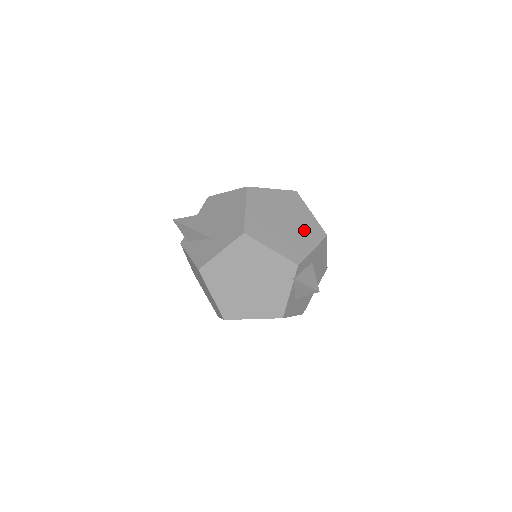
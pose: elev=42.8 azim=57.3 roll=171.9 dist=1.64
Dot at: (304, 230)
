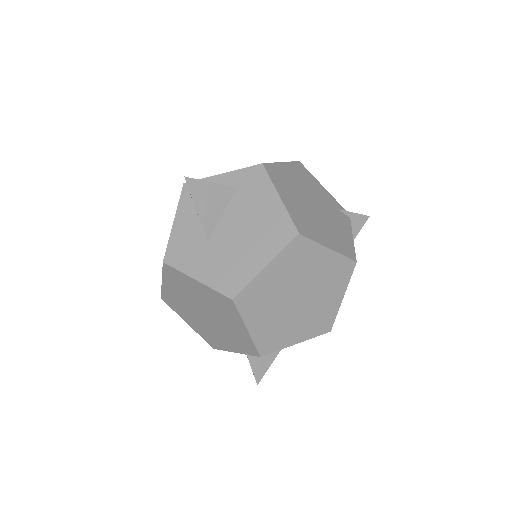
Dot at: (311, 317)
